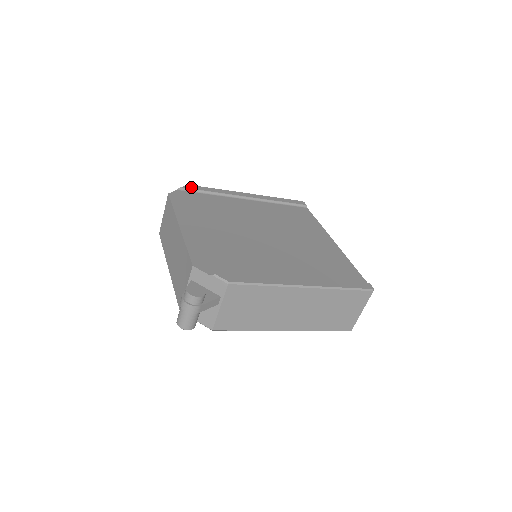
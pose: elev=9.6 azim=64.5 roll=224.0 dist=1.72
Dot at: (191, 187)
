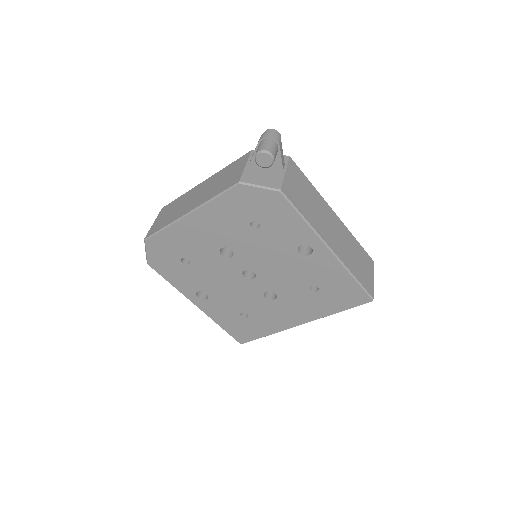
Dot at: occluded
